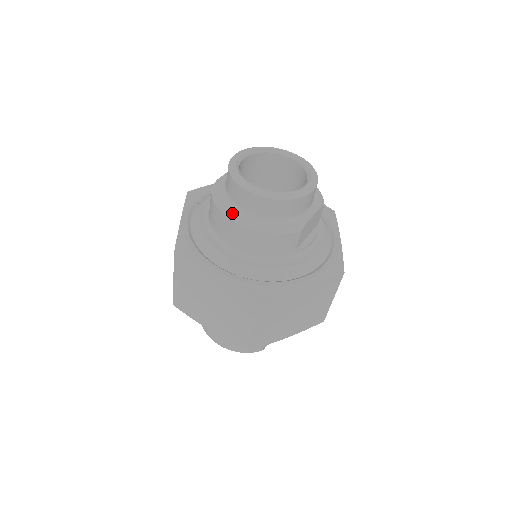
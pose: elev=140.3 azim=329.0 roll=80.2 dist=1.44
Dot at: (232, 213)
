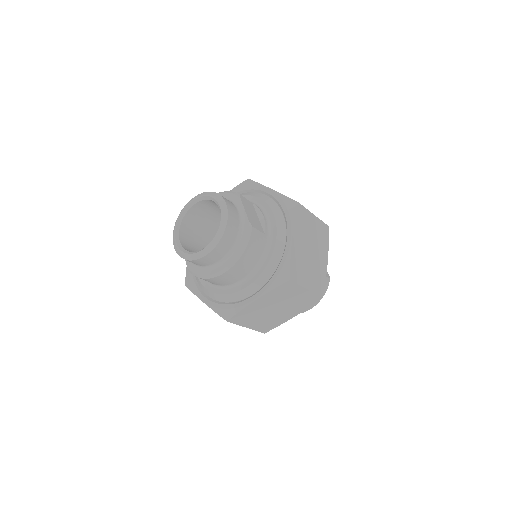
Dot at: (217, 271)
